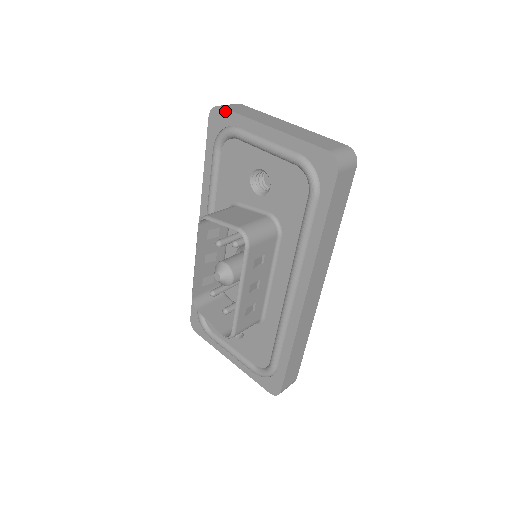
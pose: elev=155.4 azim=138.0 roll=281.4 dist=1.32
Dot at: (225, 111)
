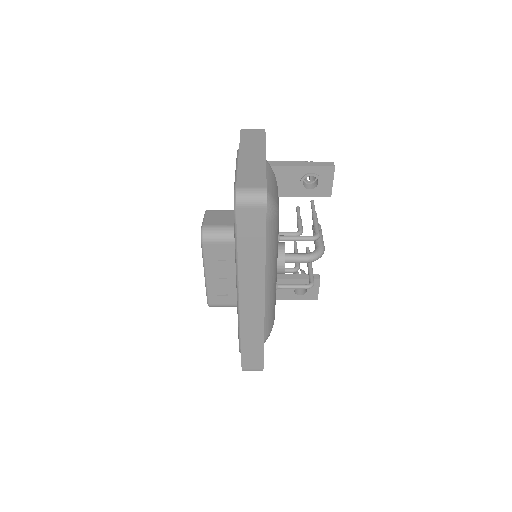
Dot at: (240, 134)
